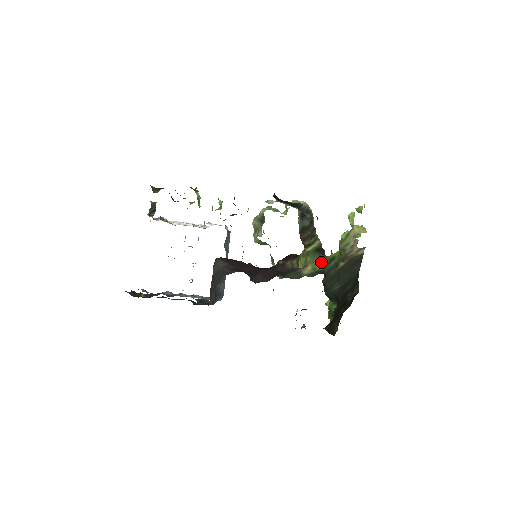
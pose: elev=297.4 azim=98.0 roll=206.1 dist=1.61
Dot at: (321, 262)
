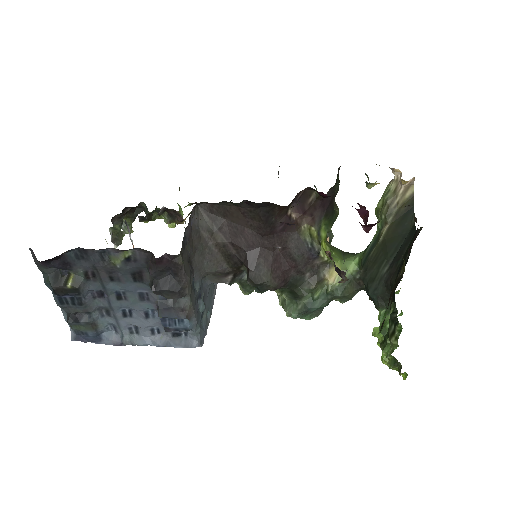
Dot at: (353, 258)
